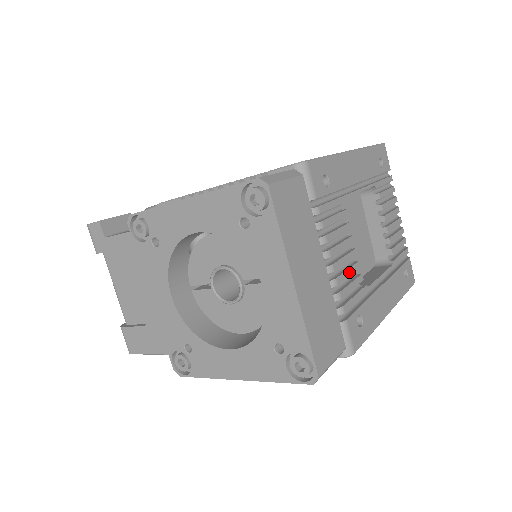
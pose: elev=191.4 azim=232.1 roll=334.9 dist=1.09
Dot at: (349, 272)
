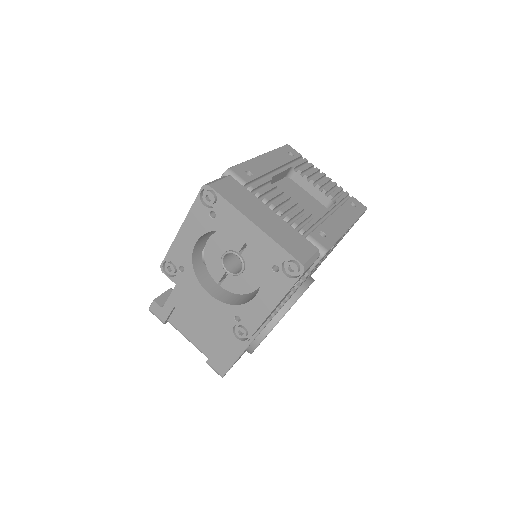
Dot at: (296, 212)
